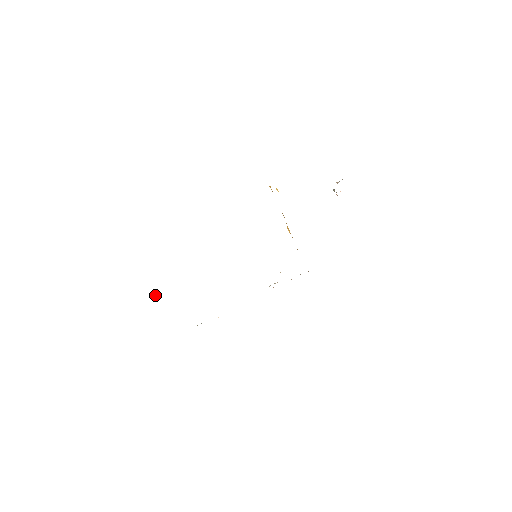
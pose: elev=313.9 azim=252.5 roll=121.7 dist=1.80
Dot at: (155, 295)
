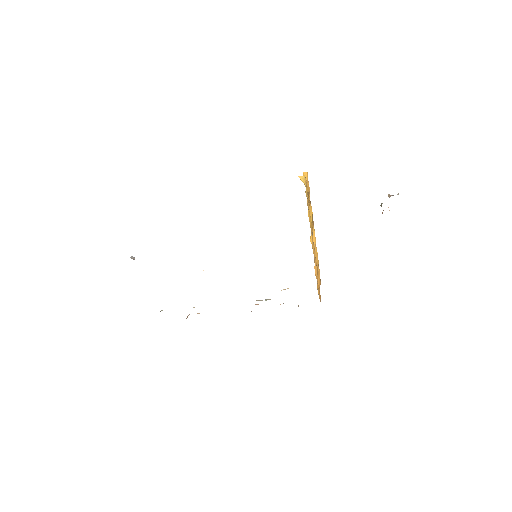
Dot at: (133, 257)
